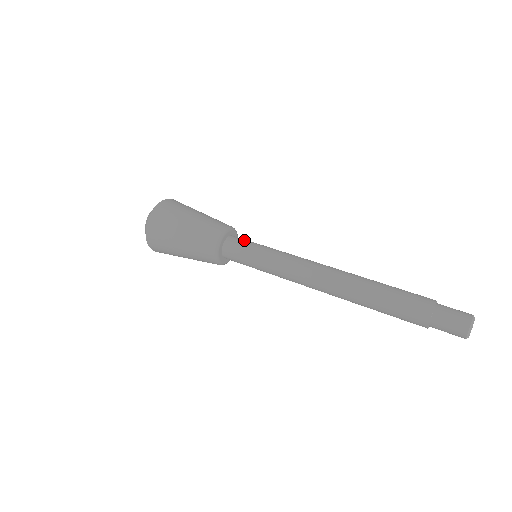
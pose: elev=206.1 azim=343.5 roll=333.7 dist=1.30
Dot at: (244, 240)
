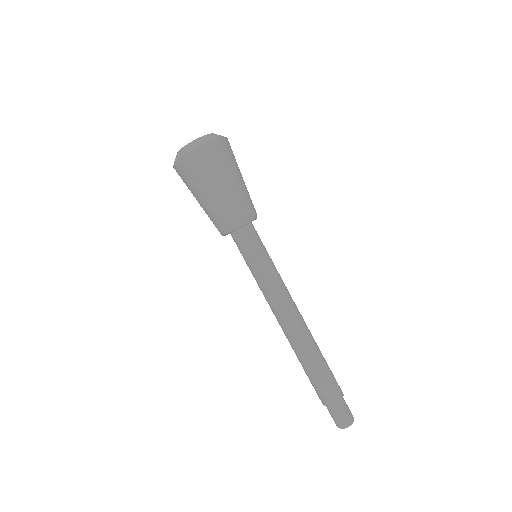
Dot at: (259, 237)
